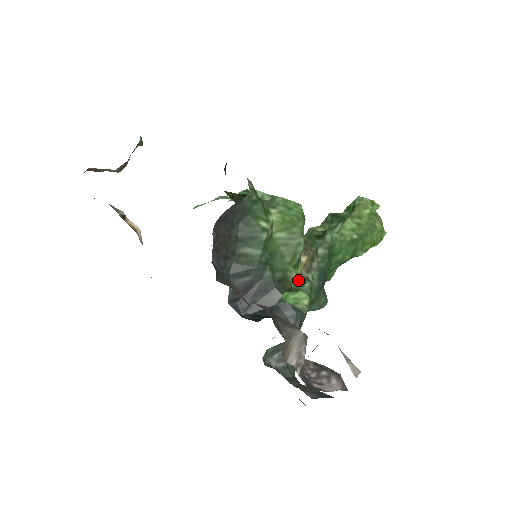
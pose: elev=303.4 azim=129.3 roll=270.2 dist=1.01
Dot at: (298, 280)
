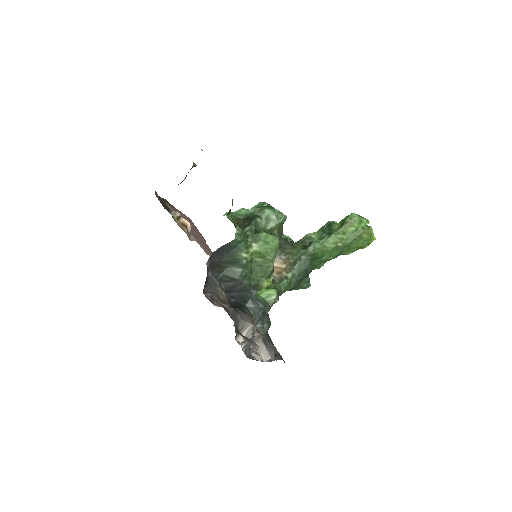
Dot at: occluded
